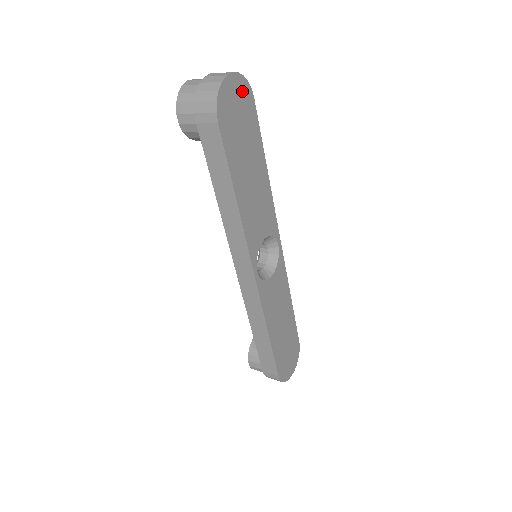
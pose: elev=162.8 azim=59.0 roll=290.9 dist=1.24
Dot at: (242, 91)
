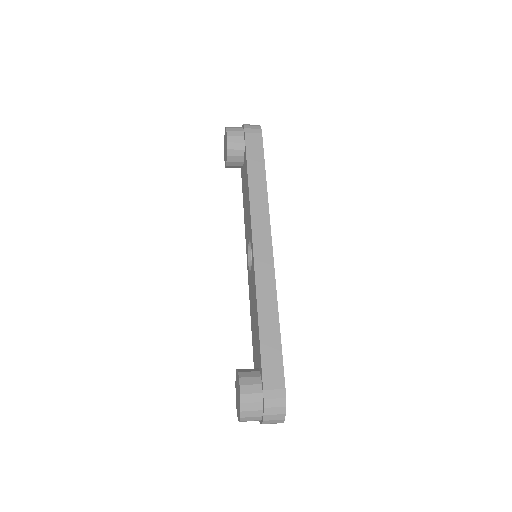
Dot at: occluded
